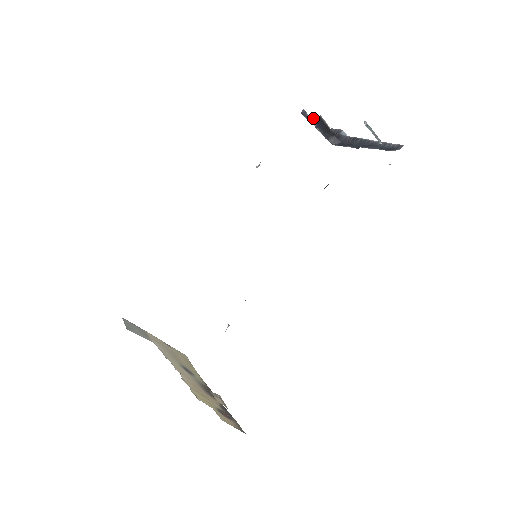
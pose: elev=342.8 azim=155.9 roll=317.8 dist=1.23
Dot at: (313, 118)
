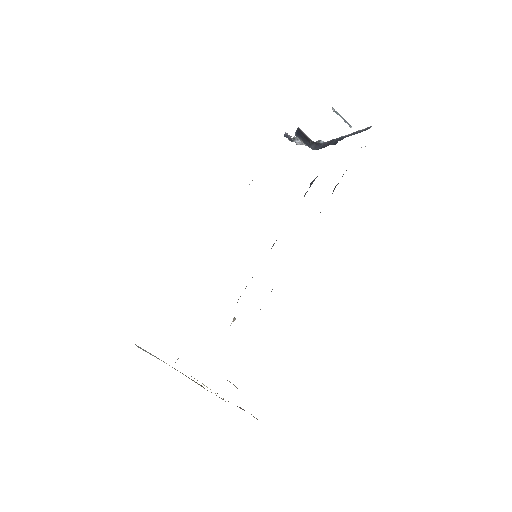
Dot at: (294, 137)
